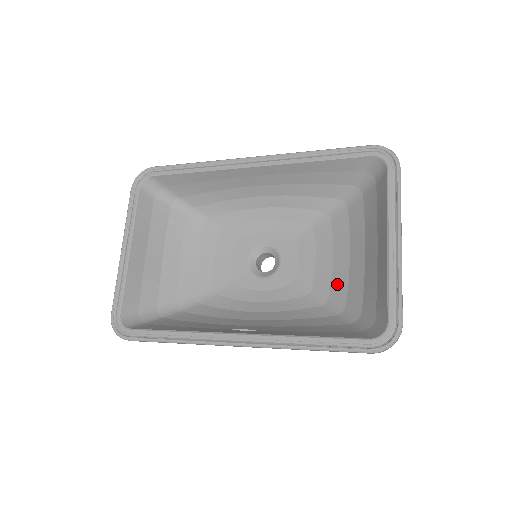
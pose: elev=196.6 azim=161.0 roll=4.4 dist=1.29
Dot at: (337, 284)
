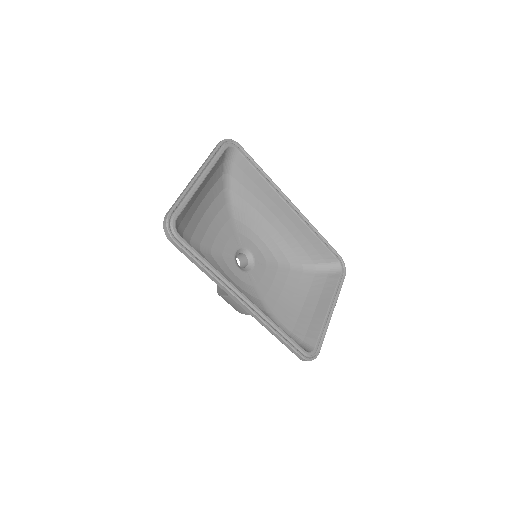
Dot at: (279, 307)
